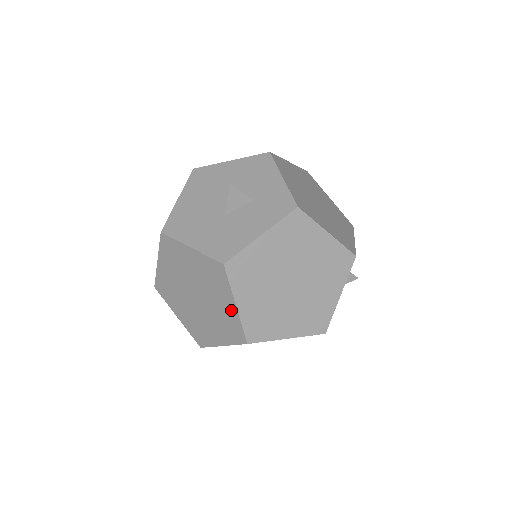
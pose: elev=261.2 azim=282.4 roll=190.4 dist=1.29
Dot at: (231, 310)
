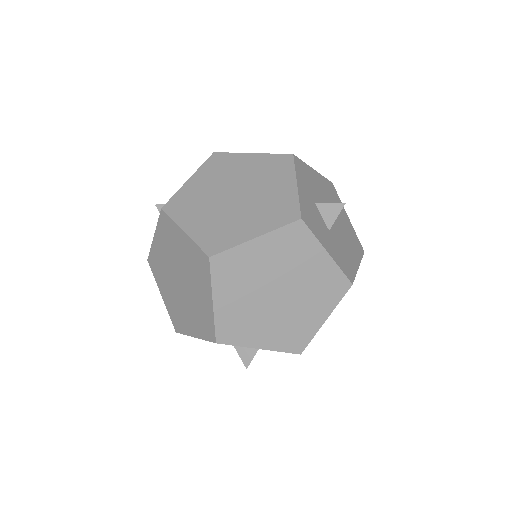
Dot at: occluded
